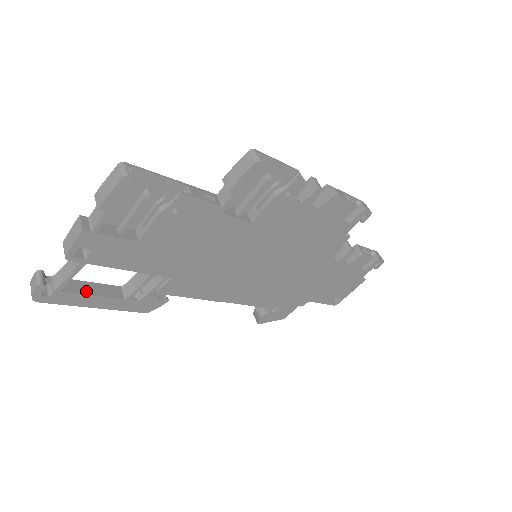
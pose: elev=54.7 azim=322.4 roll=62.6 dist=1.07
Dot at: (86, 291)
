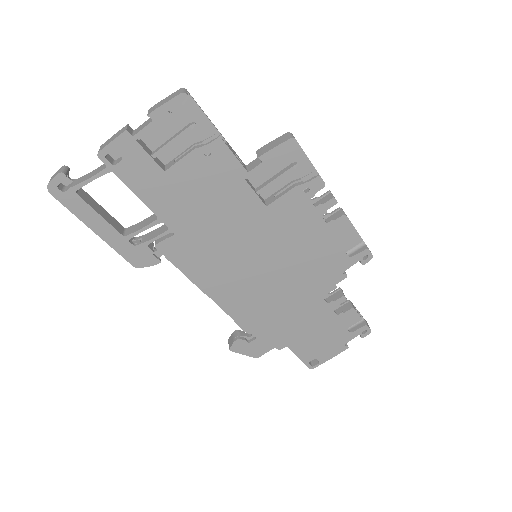
Dot at: (95, 208)
